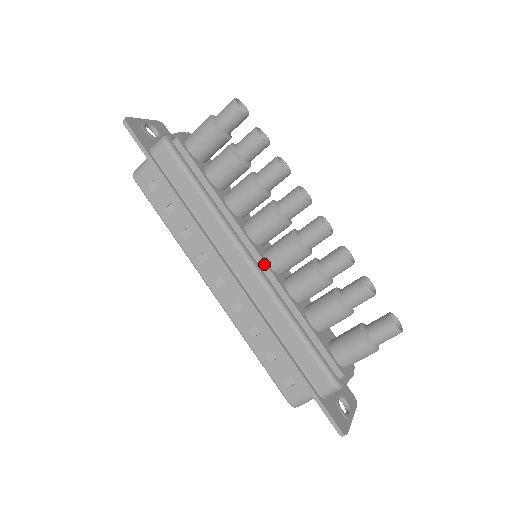
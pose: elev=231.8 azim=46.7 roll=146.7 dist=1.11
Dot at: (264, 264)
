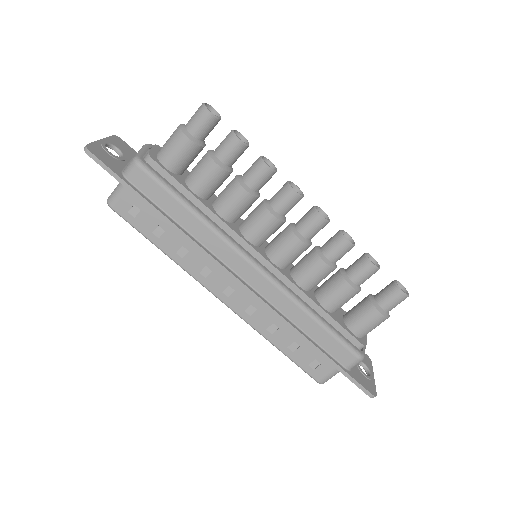
Dot at: (270, 264)
